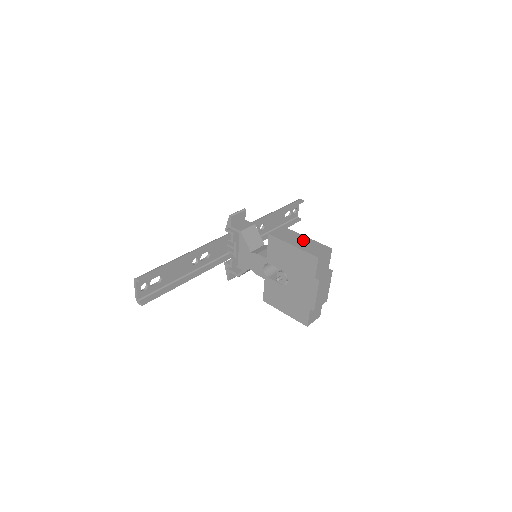
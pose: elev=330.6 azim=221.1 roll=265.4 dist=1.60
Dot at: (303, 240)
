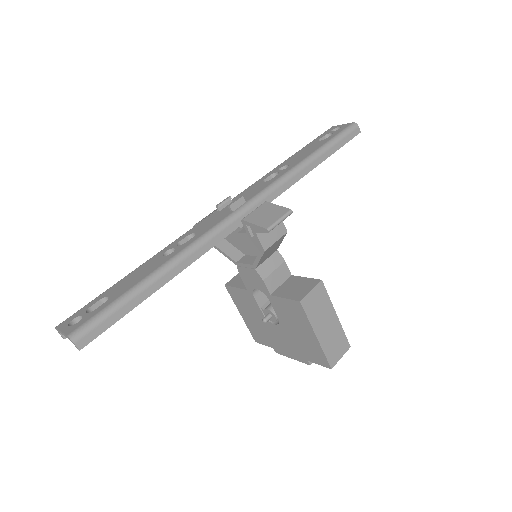
Dot at: (331, 324)
